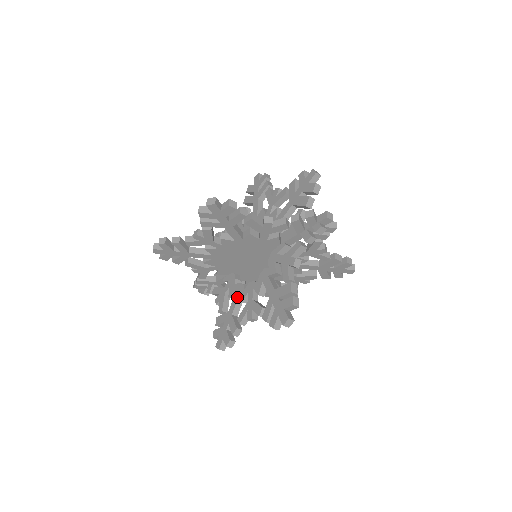
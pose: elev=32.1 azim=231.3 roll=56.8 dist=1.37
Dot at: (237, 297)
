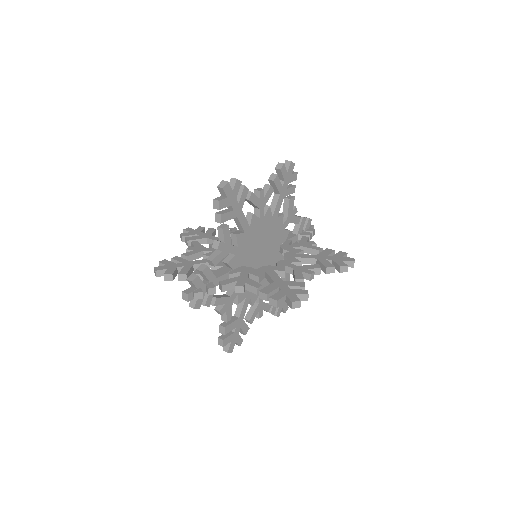
Dot at: (273, 272)
